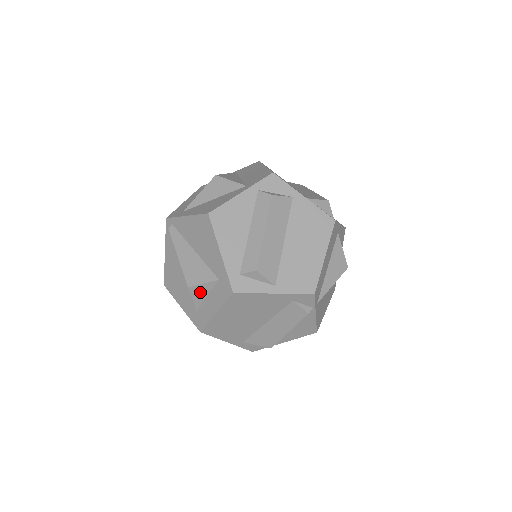
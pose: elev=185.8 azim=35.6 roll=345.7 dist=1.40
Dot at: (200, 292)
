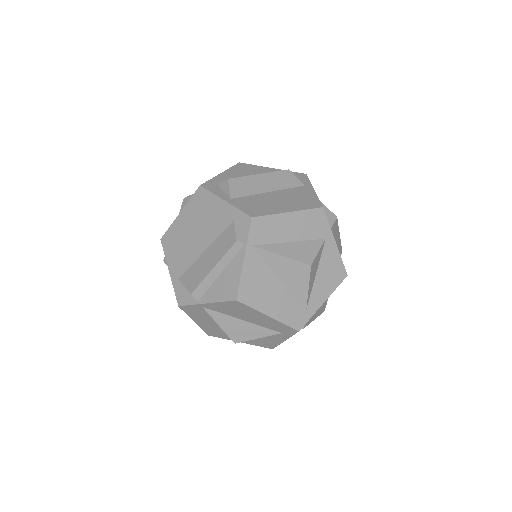
Dot at: occluded
